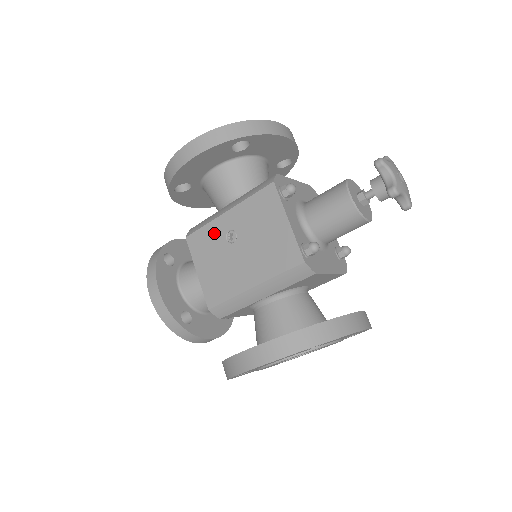
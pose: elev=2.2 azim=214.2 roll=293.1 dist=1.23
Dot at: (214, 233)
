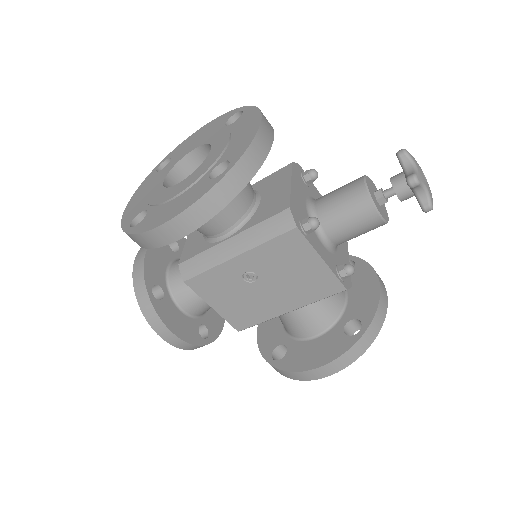
Dot at: (225, 276)
